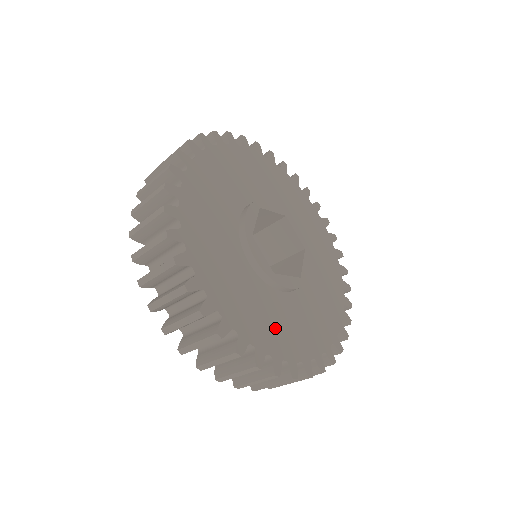
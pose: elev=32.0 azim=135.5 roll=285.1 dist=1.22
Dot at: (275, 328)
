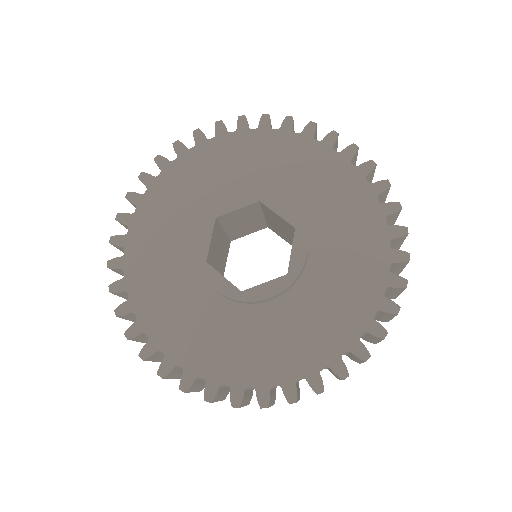
Dot at: (258, 352)
